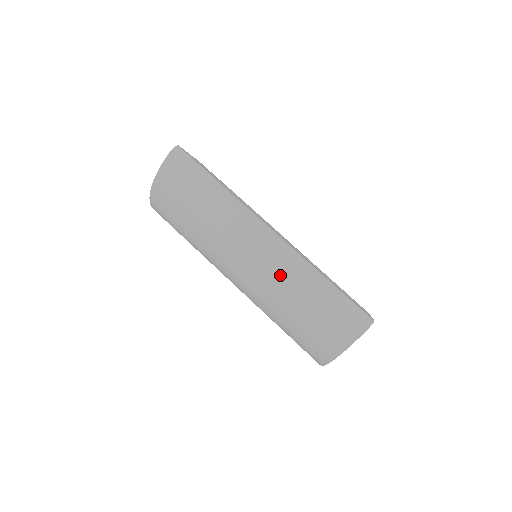
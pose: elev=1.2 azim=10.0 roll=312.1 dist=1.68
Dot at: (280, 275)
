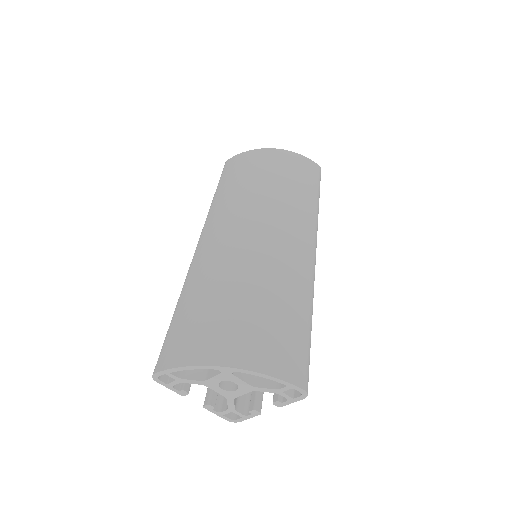
Dot at: (290, 270)
